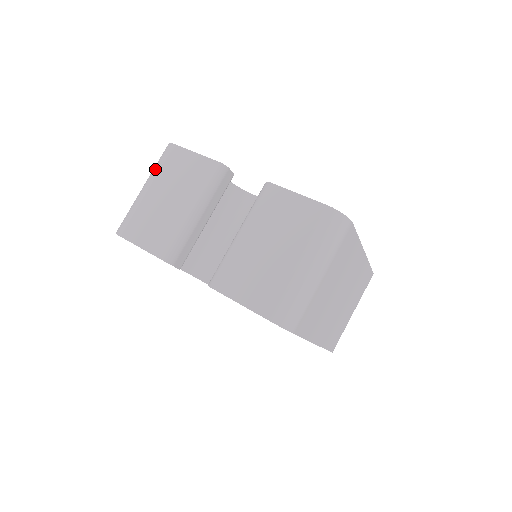
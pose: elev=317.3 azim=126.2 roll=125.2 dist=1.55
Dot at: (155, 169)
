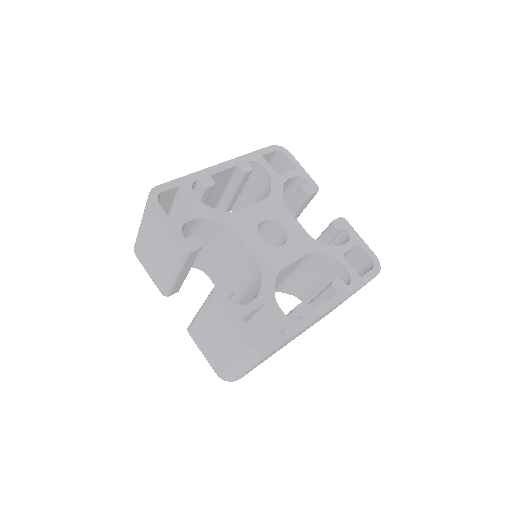
Dot at: (143, 216)
